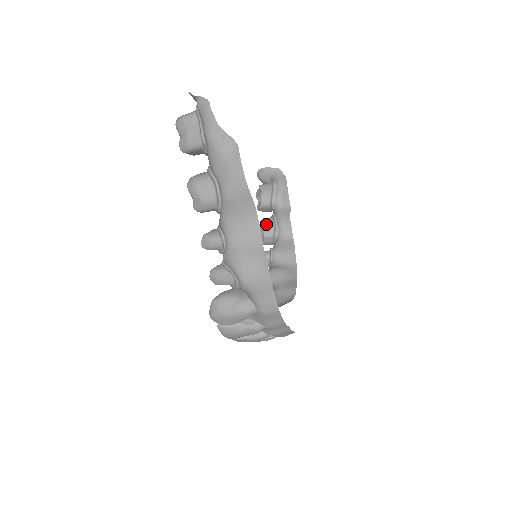
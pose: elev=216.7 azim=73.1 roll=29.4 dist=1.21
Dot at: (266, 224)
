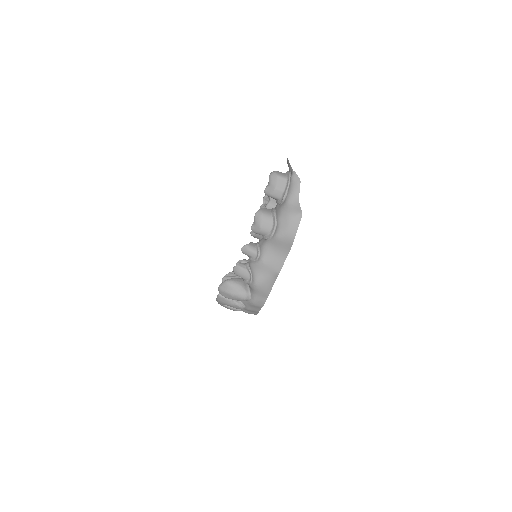
Dot at: occluded
